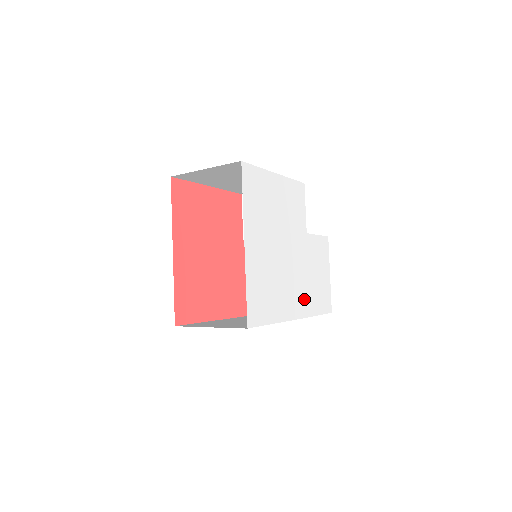
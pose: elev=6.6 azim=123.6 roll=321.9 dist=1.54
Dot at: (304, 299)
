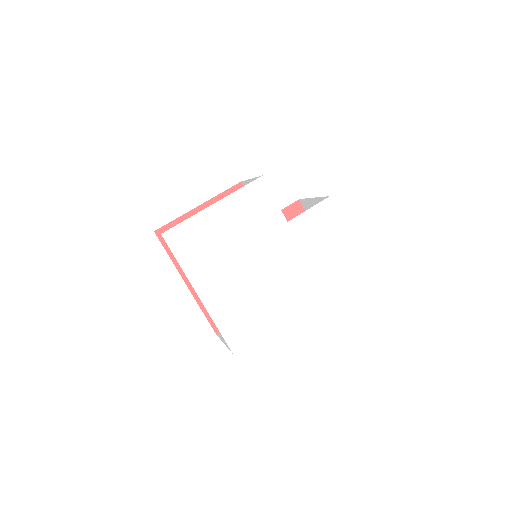
Dot at: (308, 285)
